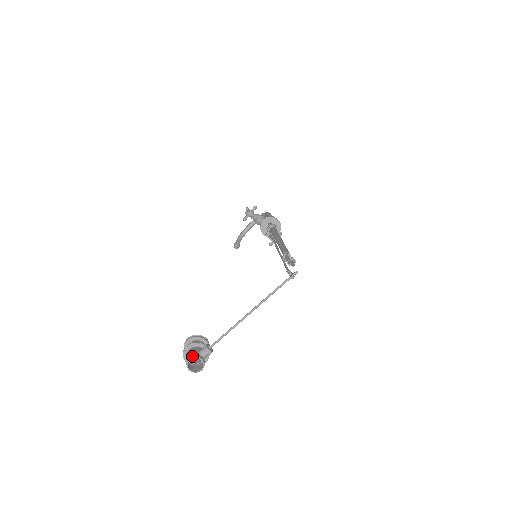
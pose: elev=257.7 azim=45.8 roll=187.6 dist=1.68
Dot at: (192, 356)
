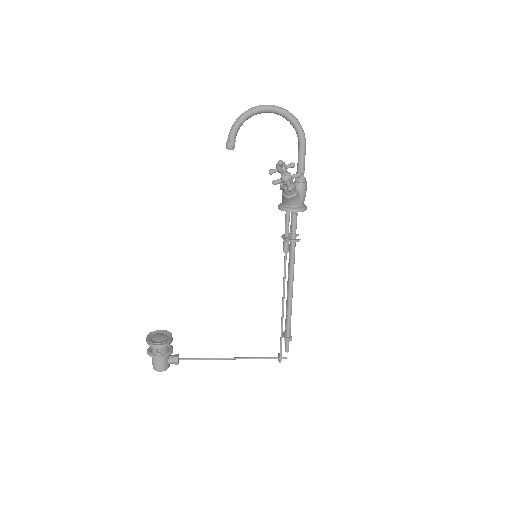
Dot at: (164, 370)
